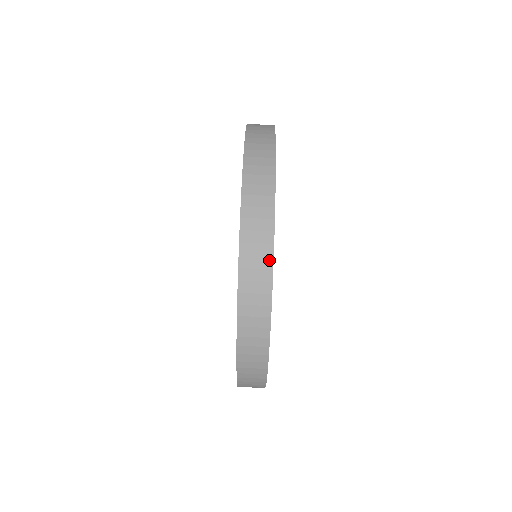
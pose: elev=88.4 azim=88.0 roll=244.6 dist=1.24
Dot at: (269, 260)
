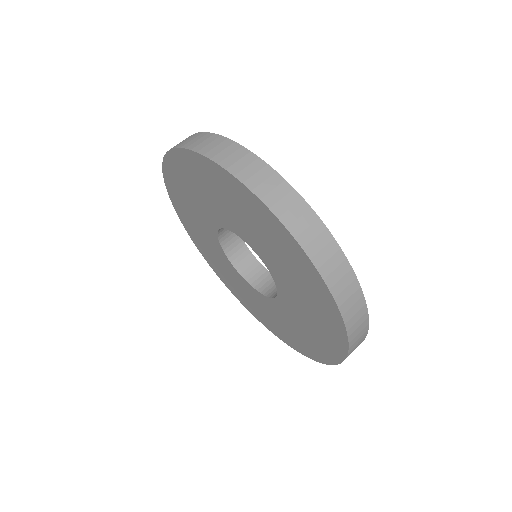
Dot at: (213, 136)
